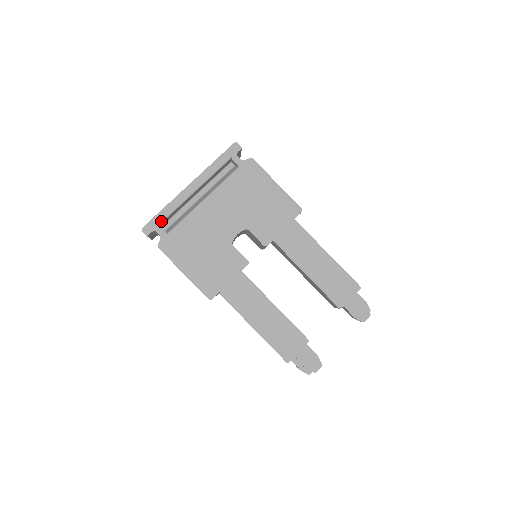
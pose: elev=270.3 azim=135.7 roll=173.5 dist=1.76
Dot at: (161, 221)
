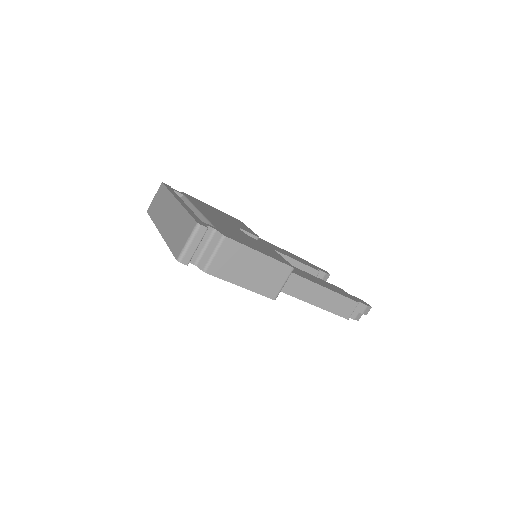
Dot at: occluded
